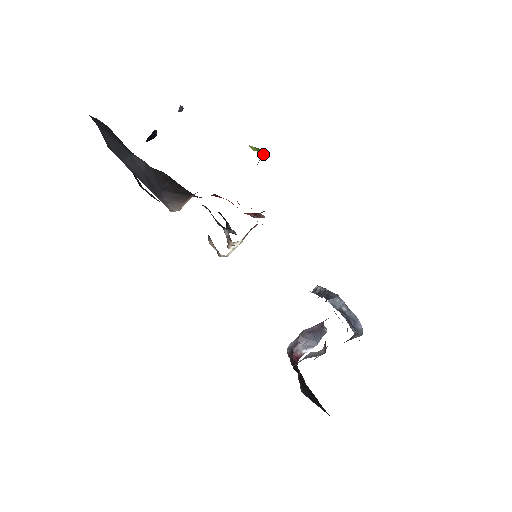
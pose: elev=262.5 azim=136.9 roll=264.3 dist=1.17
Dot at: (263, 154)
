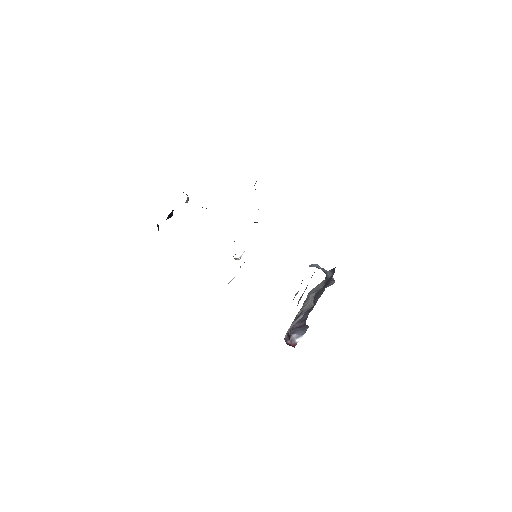
Dot at: occluded
